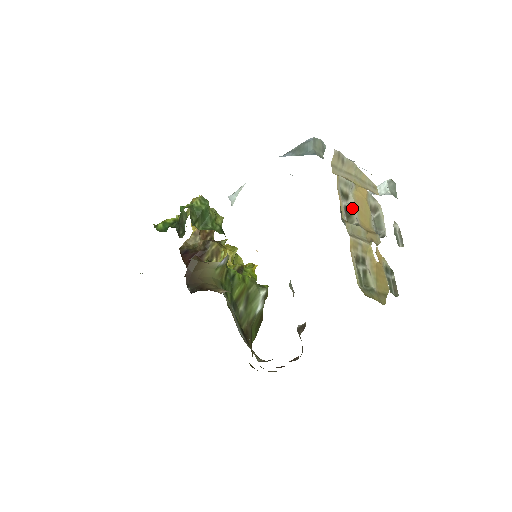
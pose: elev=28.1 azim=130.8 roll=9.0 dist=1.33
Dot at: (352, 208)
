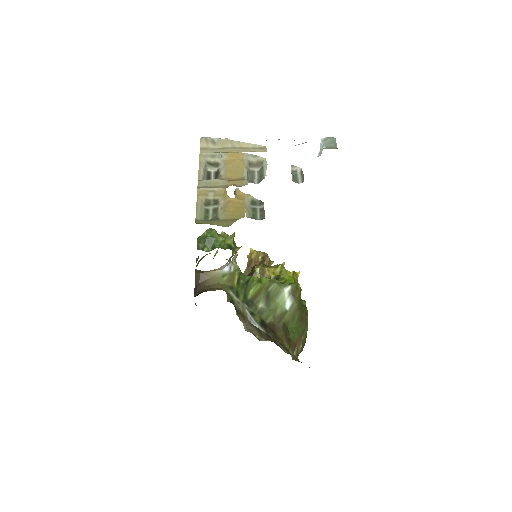
Dot at: (220, 170)
